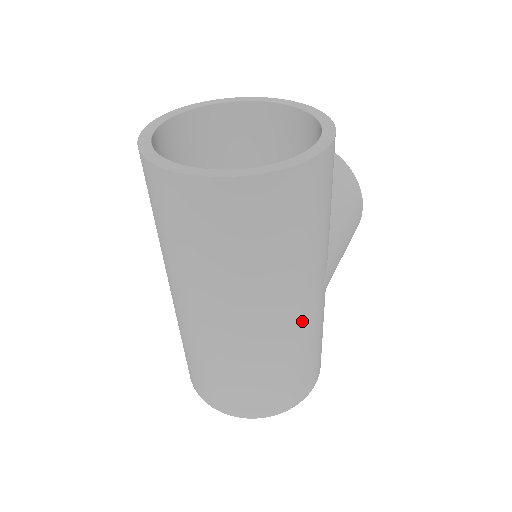
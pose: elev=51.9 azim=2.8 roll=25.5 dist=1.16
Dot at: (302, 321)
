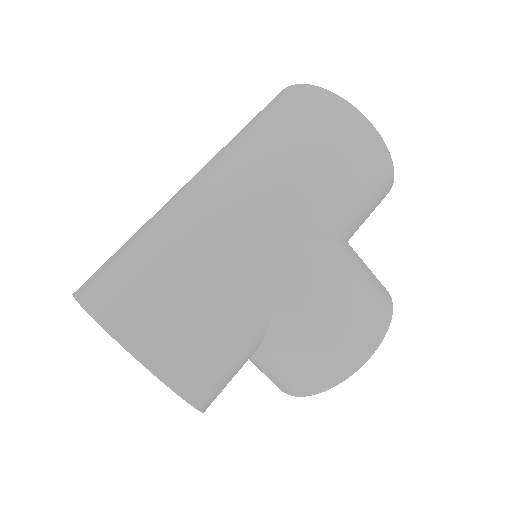
Dot at: (236, 227)
